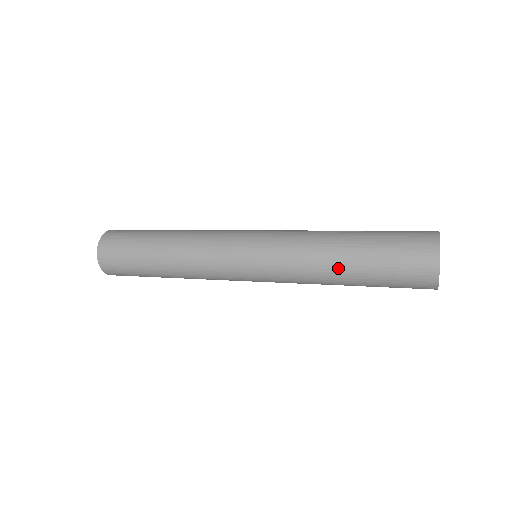
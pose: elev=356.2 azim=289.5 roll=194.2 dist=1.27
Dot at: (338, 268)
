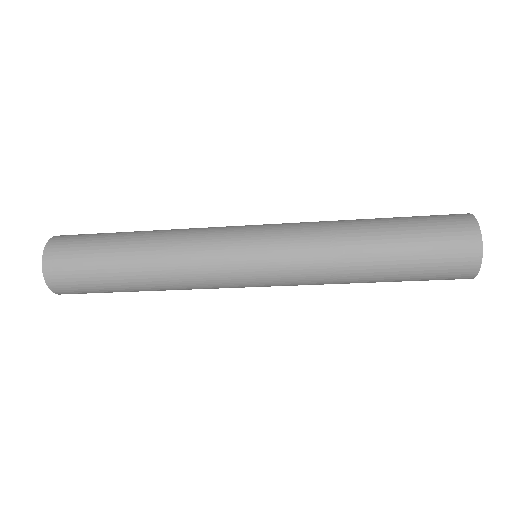
Dot at: (366, 275)
